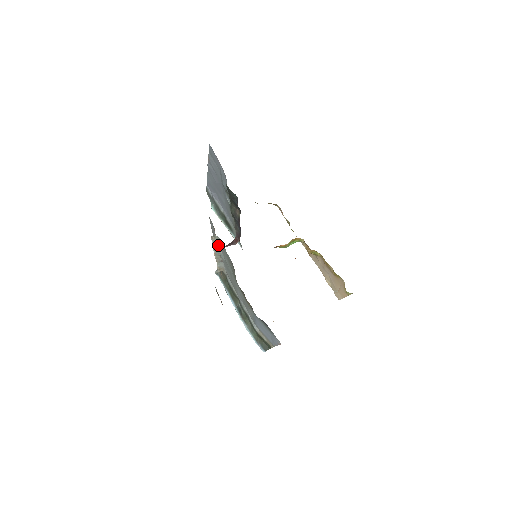
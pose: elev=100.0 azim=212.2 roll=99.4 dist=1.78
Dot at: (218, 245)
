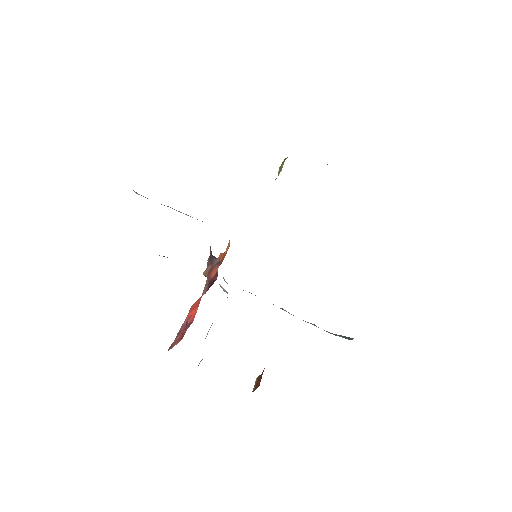
Dot at: occluded
